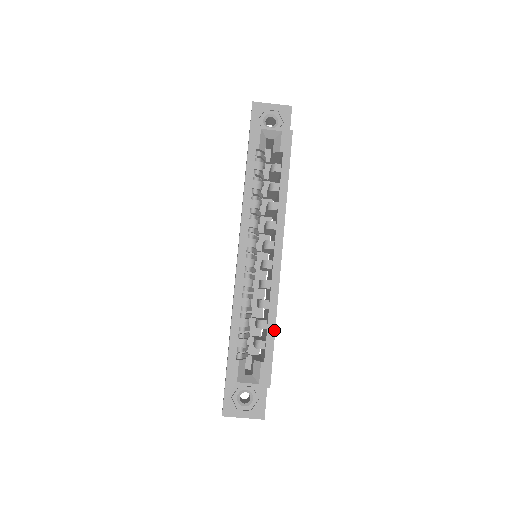
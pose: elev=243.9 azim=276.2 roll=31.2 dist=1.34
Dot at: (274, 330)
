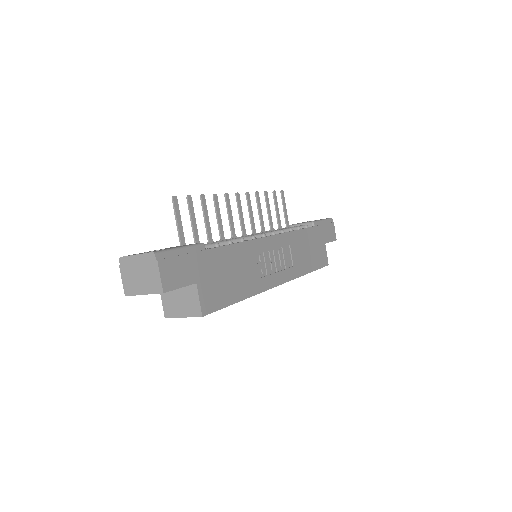
Dot at: occluded
